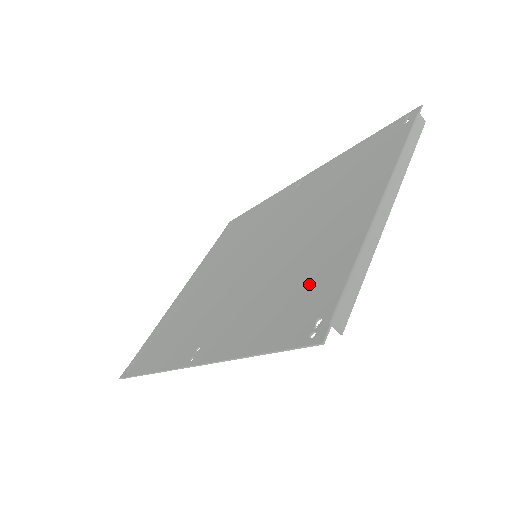
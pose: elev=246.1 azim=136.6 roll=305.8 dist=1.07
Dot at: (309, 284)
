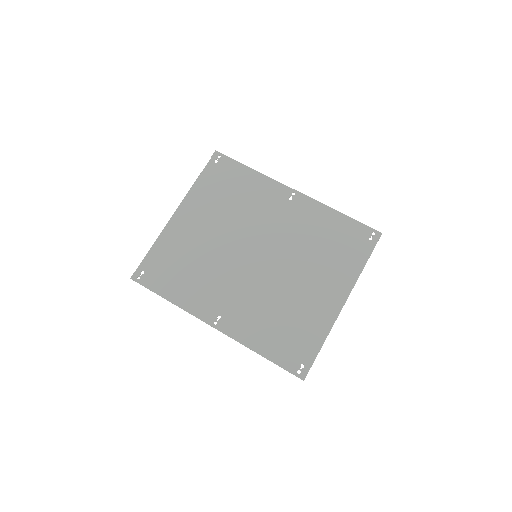
Dot at: (298, 334)
